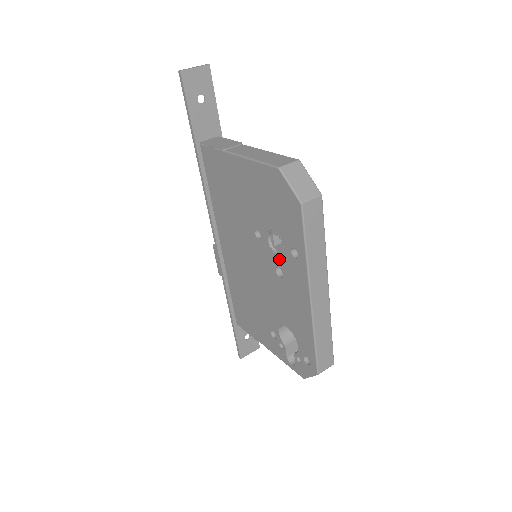
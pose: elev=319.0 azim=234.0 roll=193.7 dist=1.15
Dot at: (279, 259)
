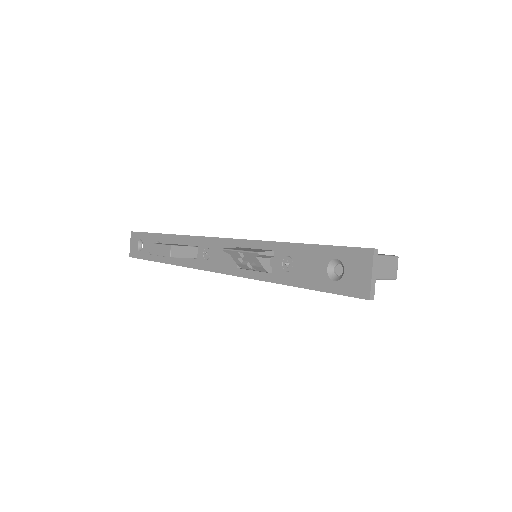
Dot at: occluded
